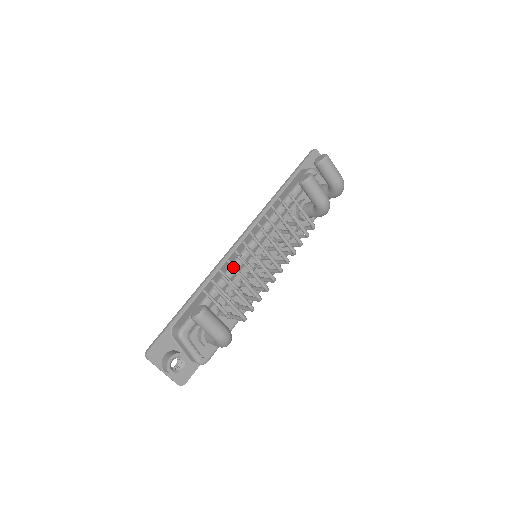
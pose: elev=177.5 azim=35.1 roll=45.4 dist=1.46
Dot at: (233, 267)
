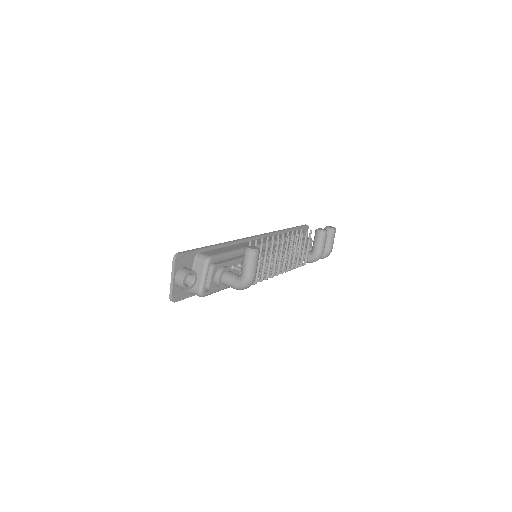
Dot at: occluded
